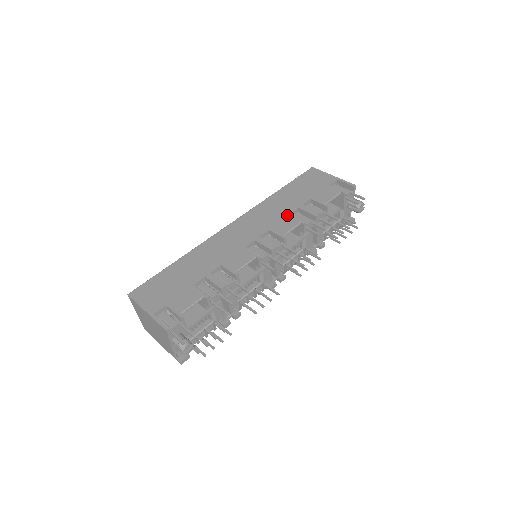
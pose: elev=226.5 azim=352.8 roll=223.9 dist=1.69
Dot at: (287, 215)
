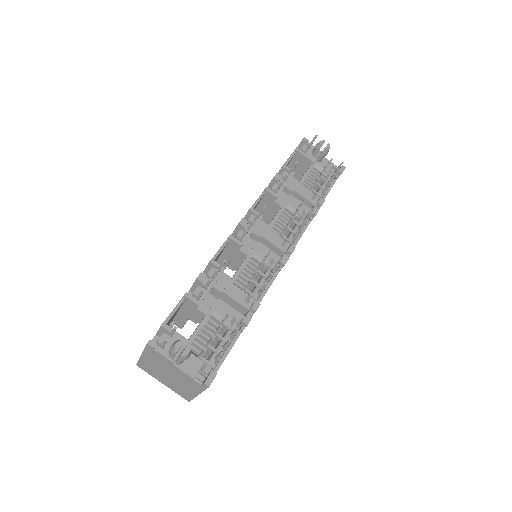
Dot at: occluded
